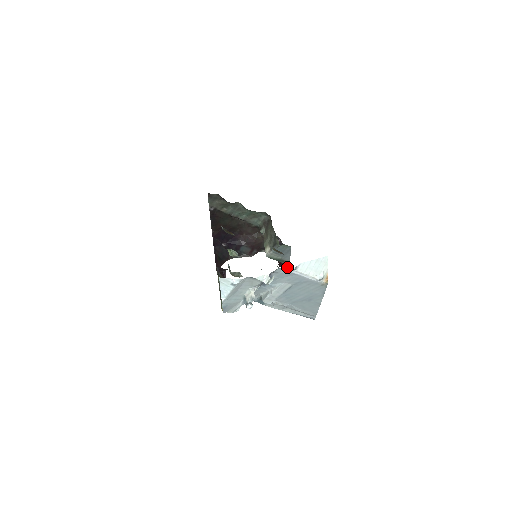
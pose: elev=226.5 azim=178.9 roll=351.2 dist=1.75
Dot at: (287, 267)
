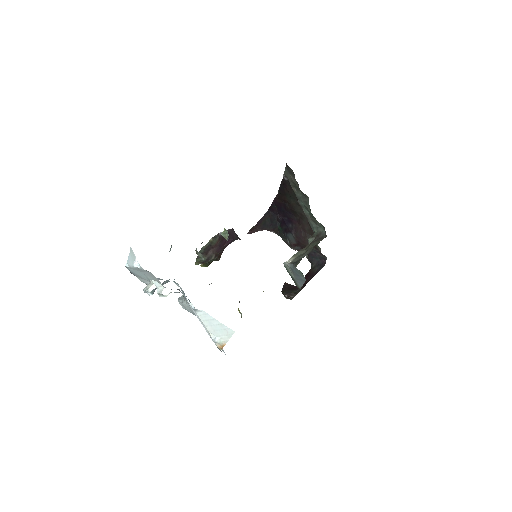
Dot at: occluded
